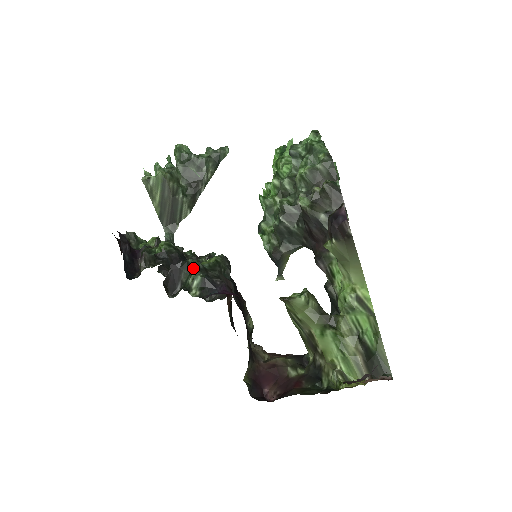
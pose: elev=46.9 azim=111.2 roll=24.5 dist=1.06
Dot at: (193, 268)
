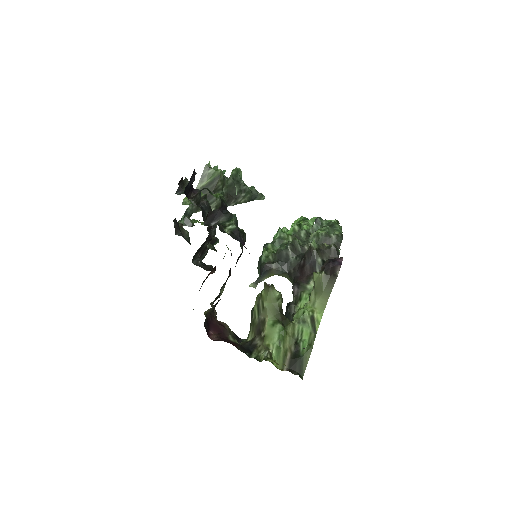
Dot at: (234, 219)
